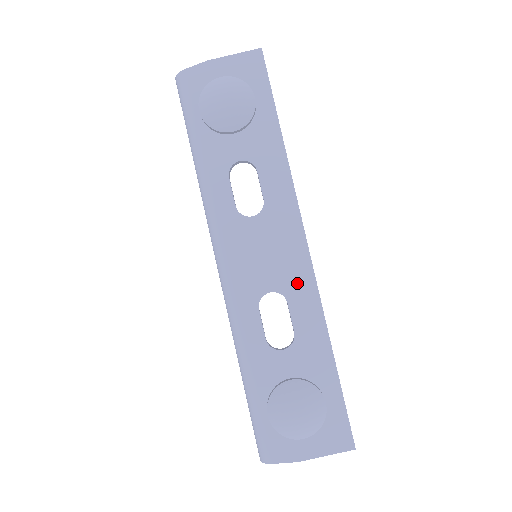
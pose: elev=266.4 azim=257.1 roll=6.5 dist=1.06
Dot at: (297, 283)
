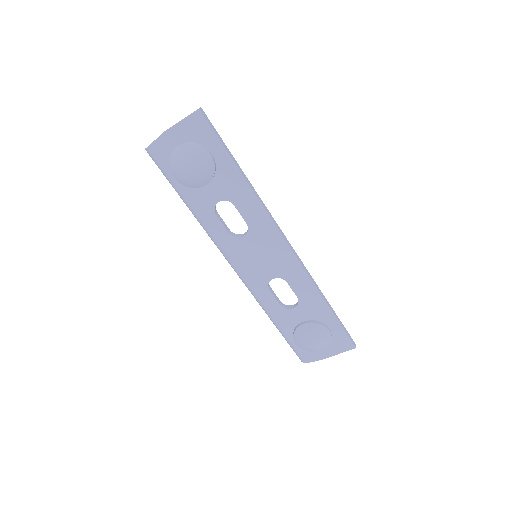
Dot at: (289, 270)
